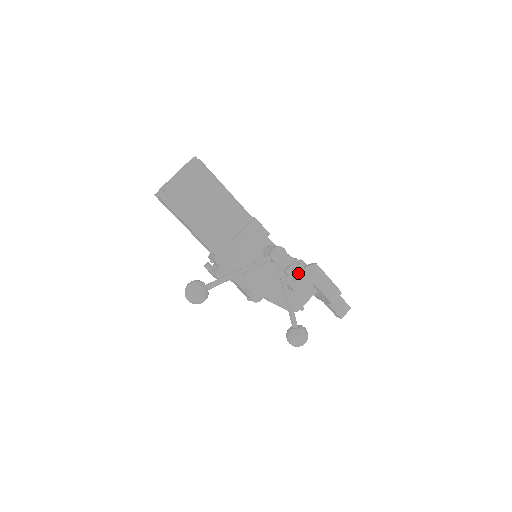
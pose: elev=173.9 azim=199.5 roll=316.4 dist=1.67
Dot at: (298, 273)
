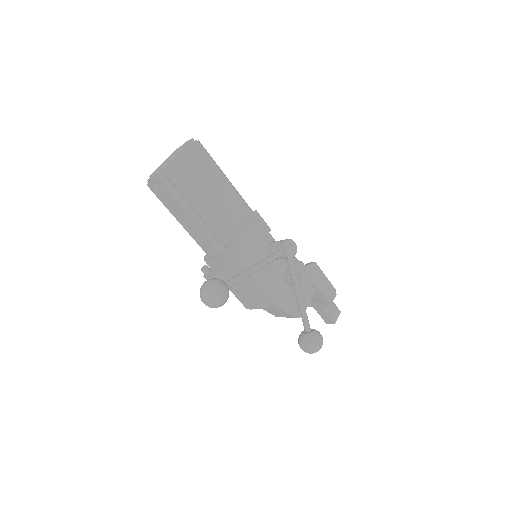
Dot at: occluded
